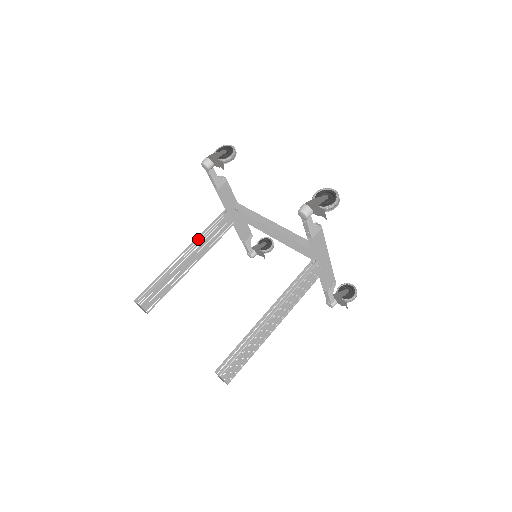
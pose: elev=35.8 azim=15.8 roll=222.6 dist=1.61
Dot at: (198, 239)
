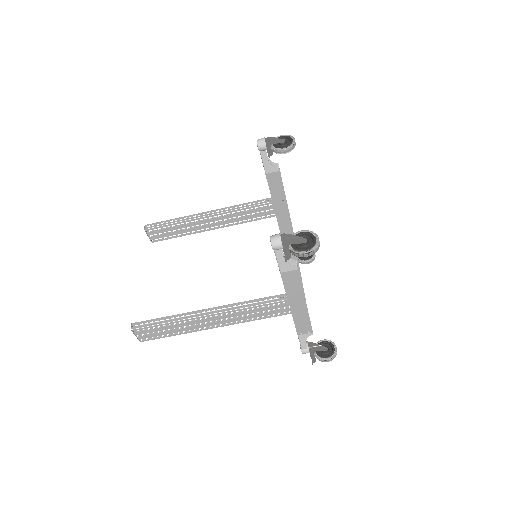
Dot at: (229, 208)
